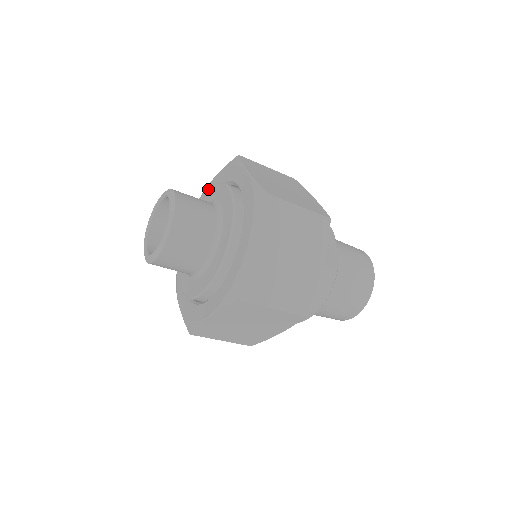
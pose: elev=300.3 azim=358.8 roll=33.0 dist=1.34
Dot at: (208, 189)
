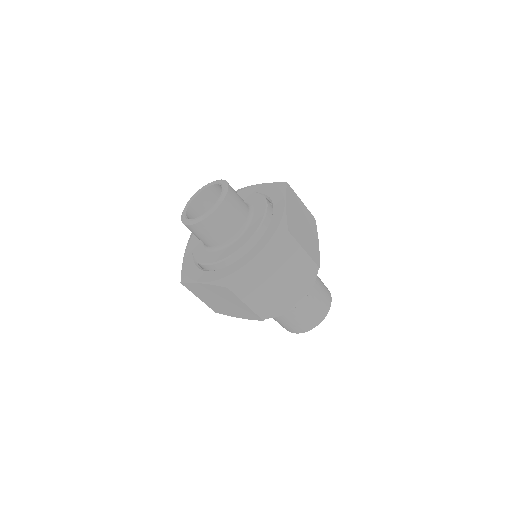
Dot at: occluded
